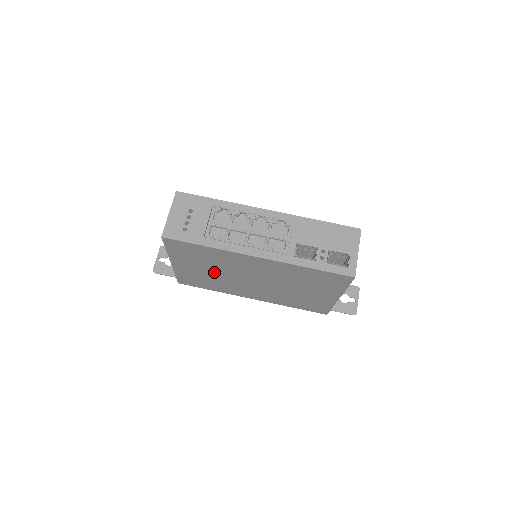
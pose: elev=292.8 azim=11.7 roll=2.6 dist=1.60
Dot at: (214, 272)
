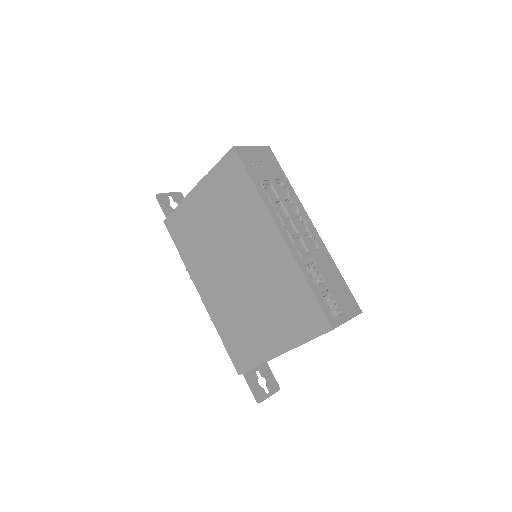
Dot at: (216, 228)
